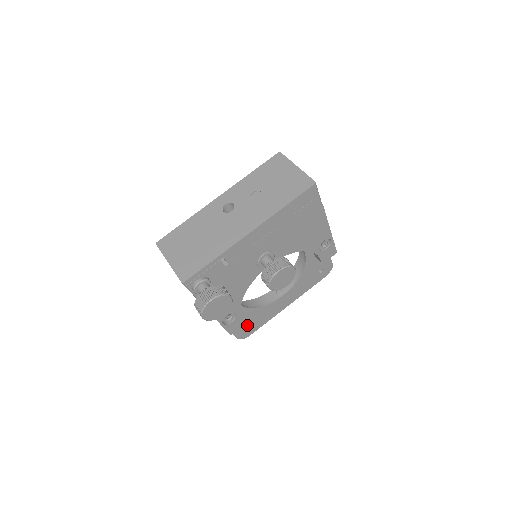
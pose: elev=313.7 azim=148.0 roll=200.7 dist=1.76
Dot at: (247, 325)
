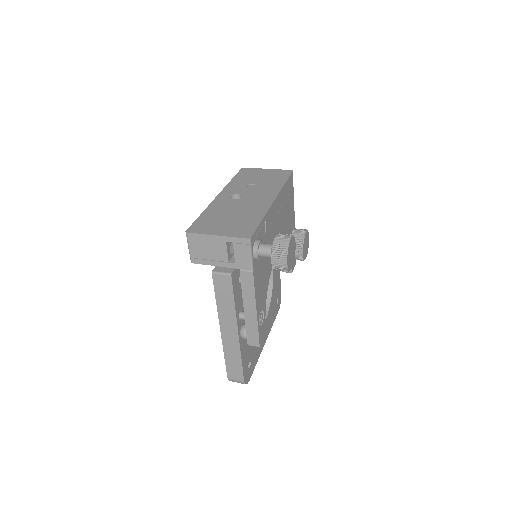
Dot at: (249, 361)
